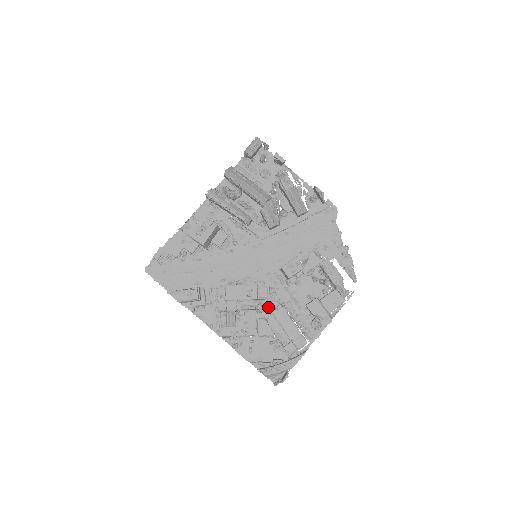
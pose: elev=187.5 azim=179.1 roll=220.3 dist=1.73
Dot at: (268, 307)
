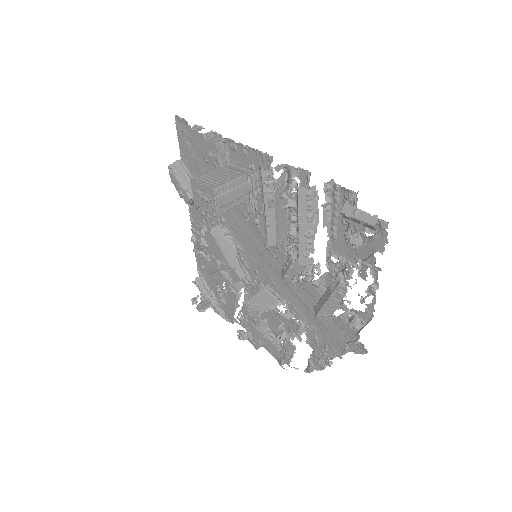
Dot at: (230, 281)
